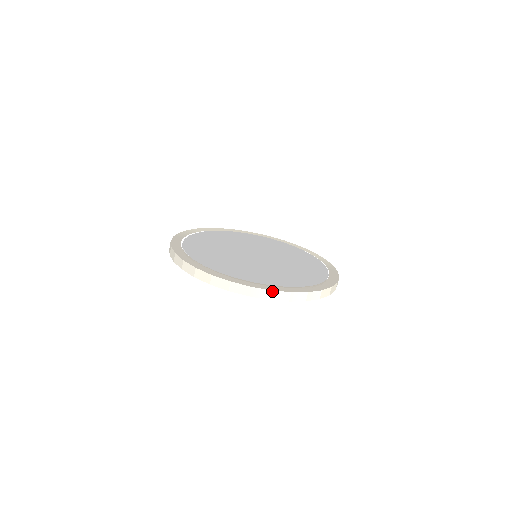
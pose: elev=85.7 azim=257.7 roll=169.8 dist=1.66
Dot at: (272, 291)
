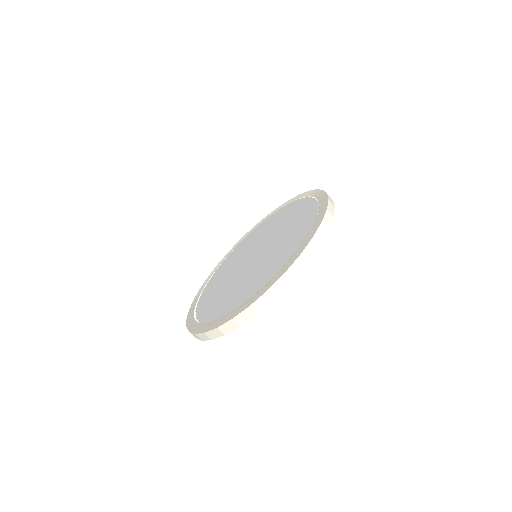
Dot at: (268, 291)
